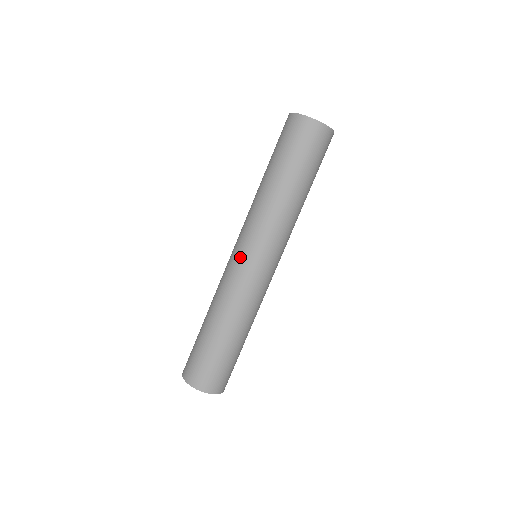
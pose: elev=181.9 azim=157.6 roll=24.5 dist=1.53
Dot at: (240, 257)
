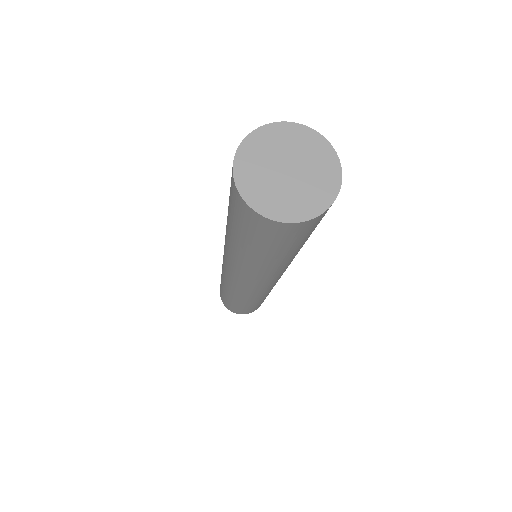
Dot at: (223, 255)
